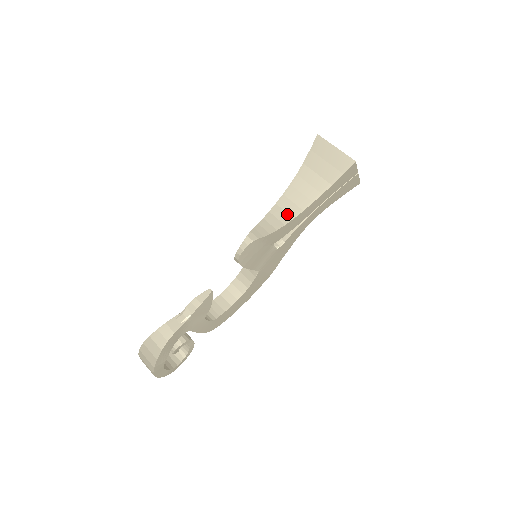
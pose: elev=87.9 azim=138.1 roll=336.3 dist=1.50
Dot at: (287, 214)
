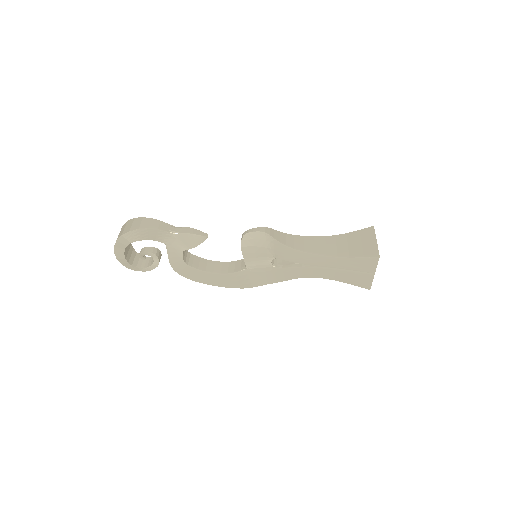
Dot at: (303, 246)
